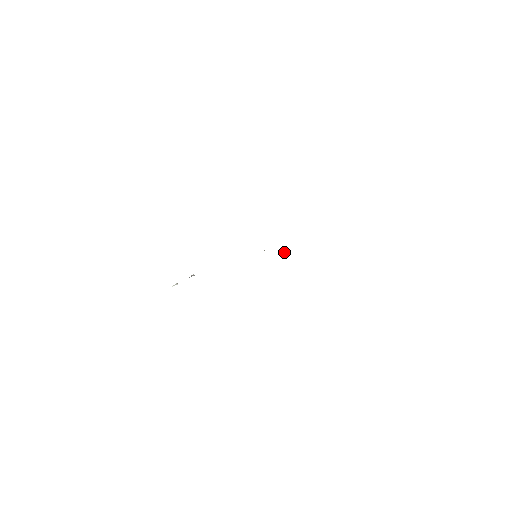
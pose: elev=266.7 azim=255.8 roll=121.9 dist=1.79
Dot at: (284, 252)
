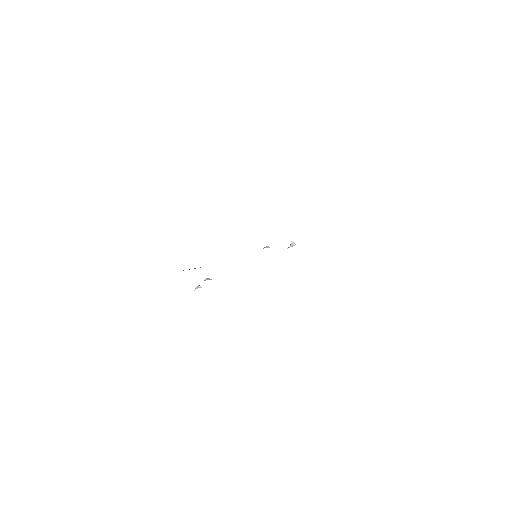
Dot at: (294, 243)
